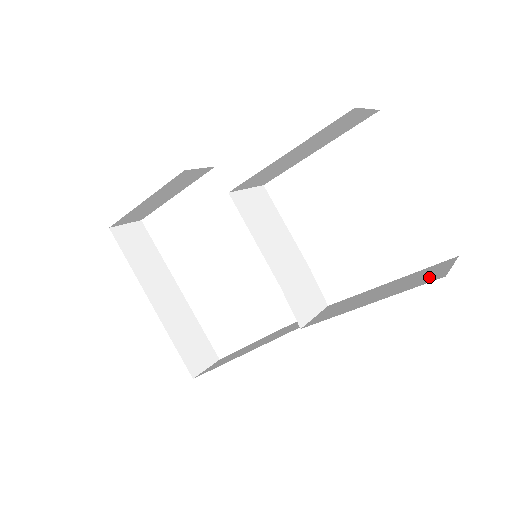
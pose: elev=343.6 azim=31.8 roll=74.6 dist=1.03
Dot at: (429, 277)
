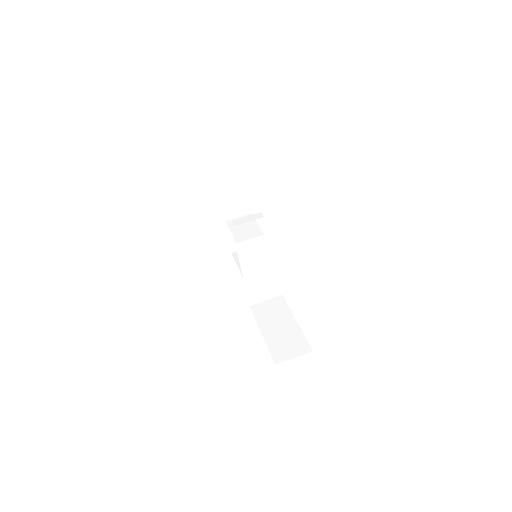
Dot at: (282, 353)
